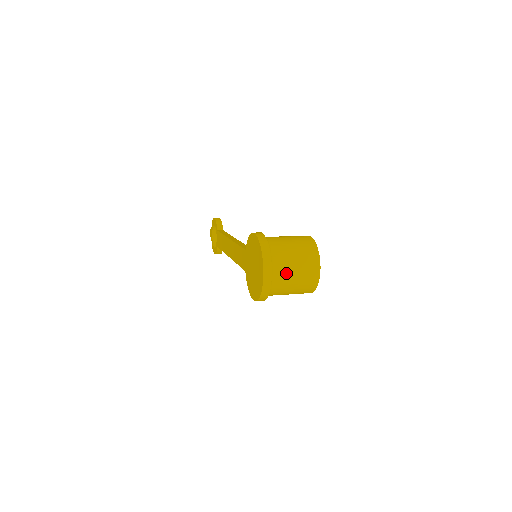
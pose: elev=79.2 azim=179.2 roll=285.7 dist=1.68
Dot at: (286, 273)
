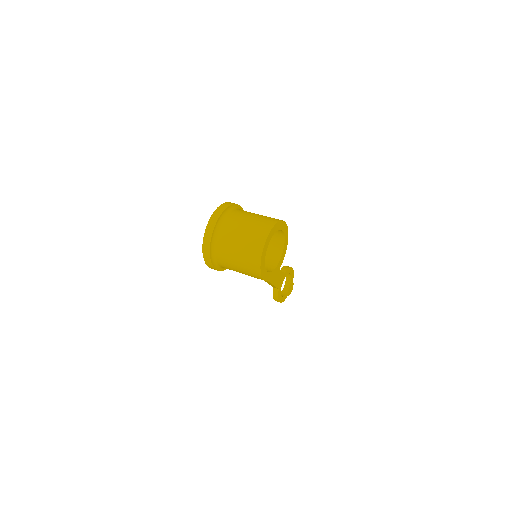
Dot at: (231, 233)
